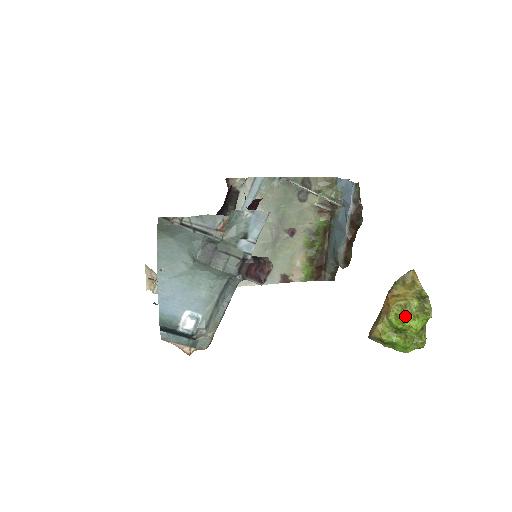
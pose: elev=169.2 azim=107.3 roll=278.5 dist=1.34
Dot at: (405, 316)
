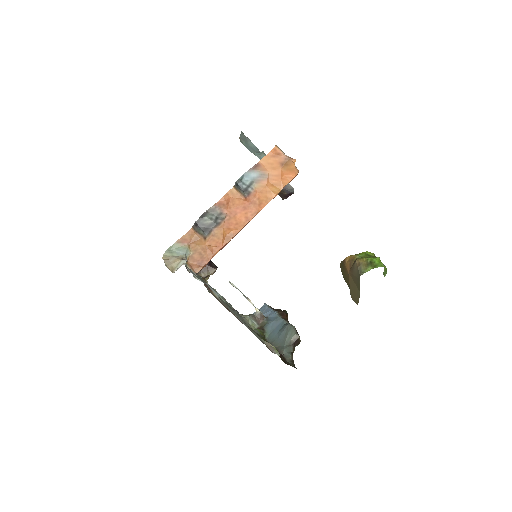
Dot at: occluded
